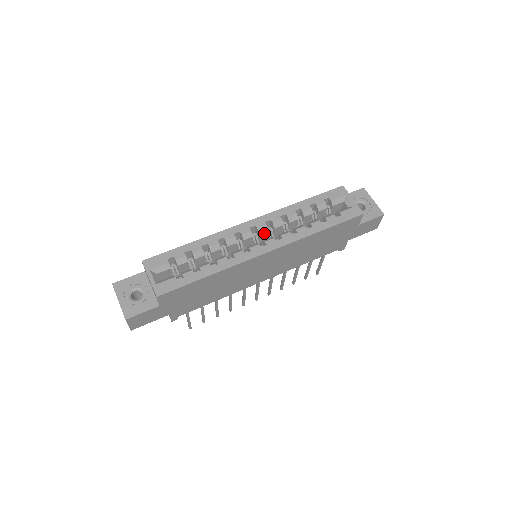
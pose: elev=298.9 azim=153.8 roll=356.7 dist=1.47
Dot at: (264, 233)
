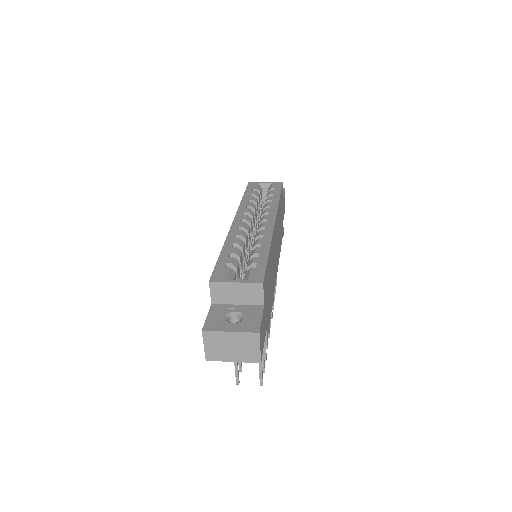
Dot at: (251, 223)
